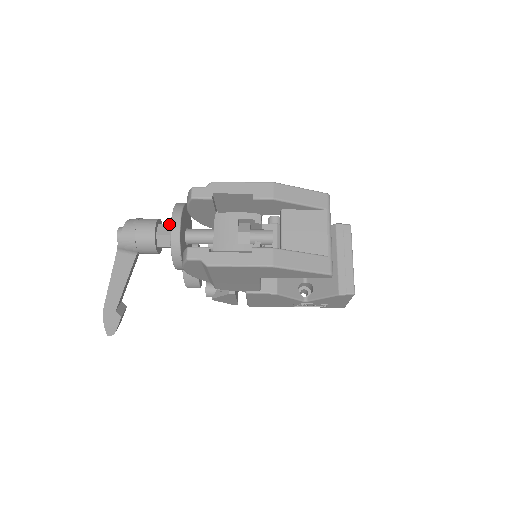
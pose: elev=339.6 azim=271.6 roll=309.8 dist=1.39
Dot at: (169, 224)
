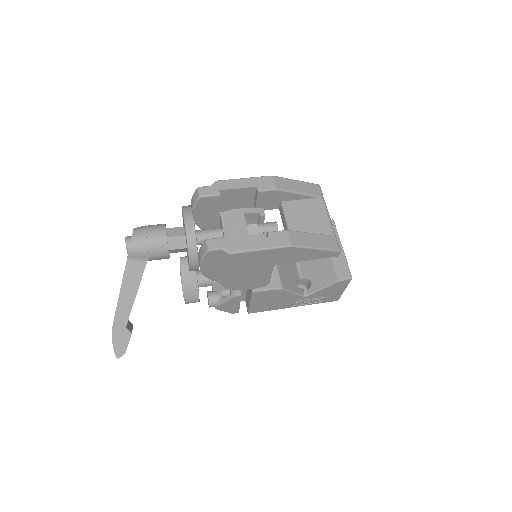
Dot at: (177, 227)
